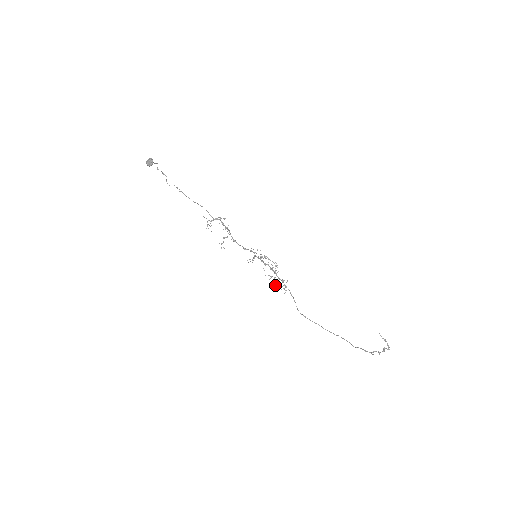
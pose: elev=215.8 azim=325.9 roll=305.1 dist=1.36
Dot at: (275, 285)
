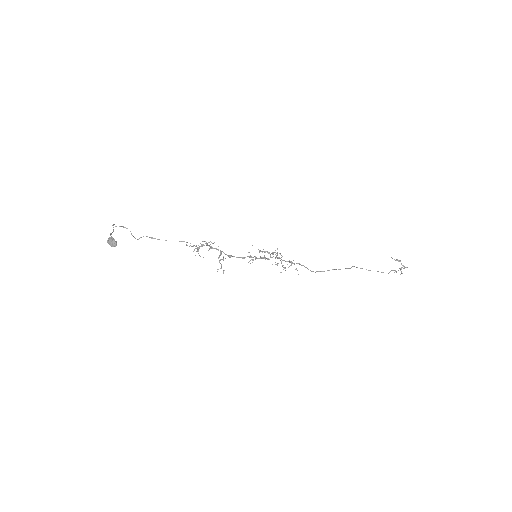
Dot at: occluded
